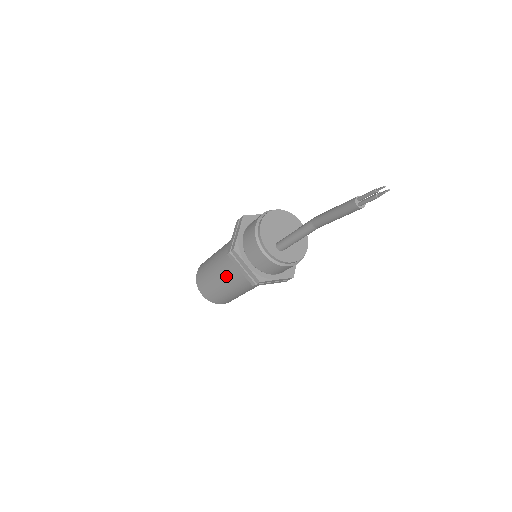
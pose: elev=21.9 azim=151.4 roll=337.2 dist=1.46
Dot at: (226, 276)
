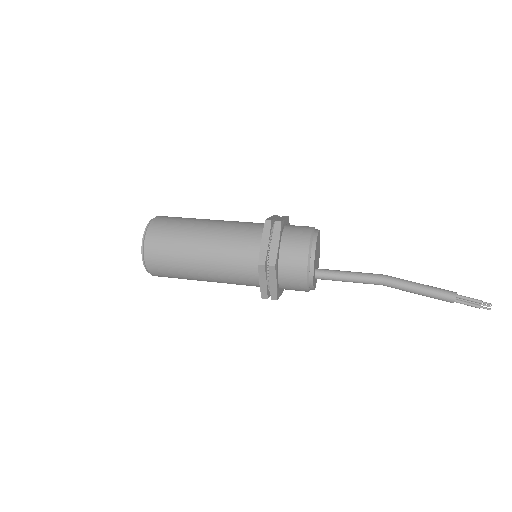
Dot at: (219, 271)
